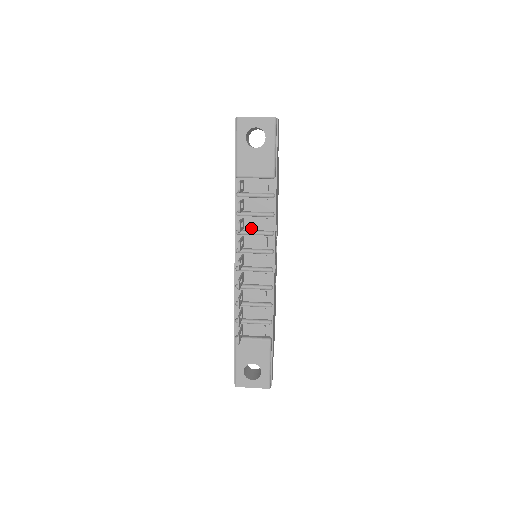
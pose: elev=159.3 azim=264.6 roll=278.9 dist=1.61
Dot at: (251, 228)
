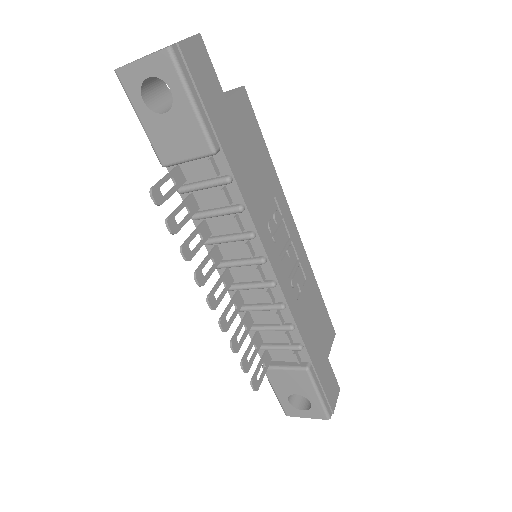
Dot at: (221, 232)
